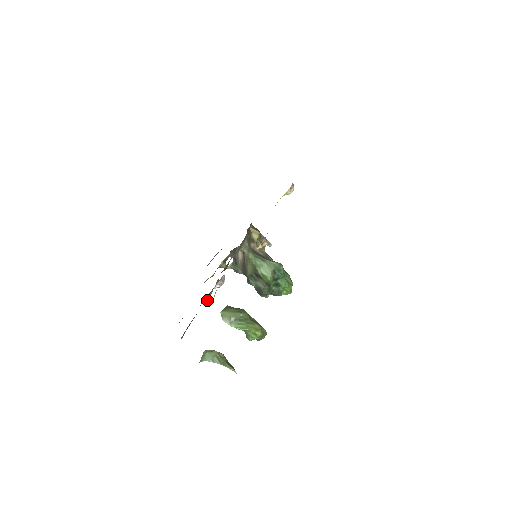
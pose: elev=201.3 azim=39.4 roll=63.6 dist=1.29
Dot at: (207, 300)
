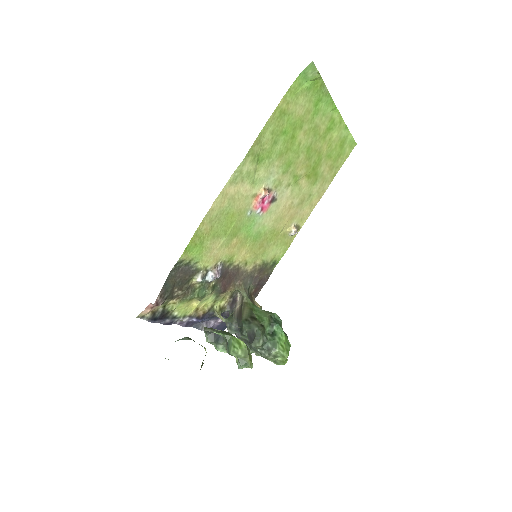
Dot at: (198, 275)
